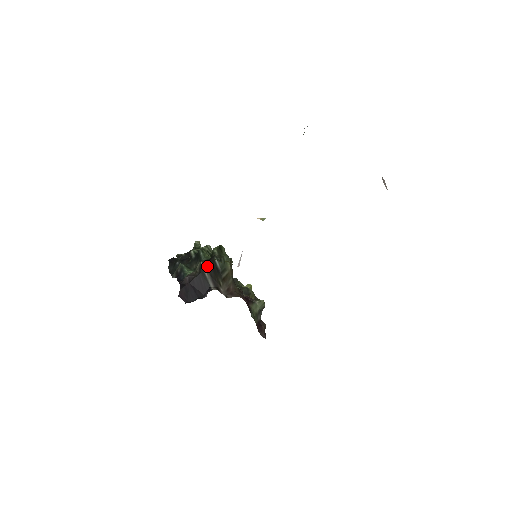
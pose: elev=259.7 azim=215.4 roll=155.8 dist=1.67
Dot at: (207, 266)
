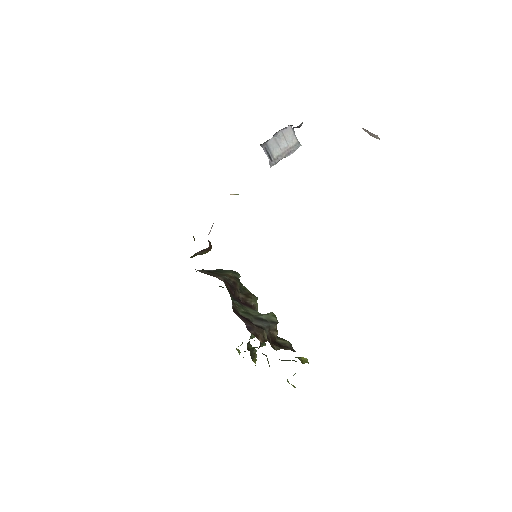
Dot at: occluded
